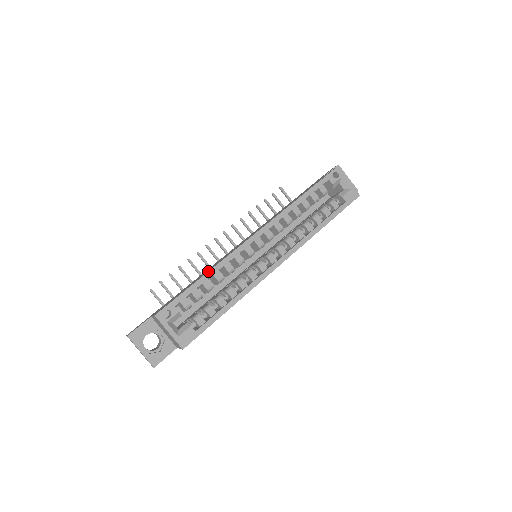
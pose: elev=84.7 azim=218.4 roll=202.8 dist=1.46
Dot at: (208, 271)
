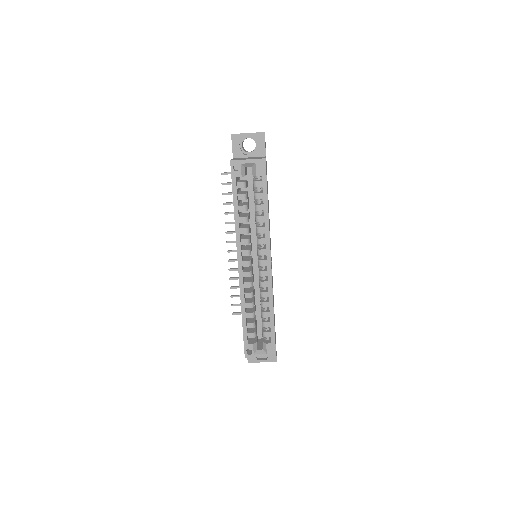
Dot at: (241, 312)
